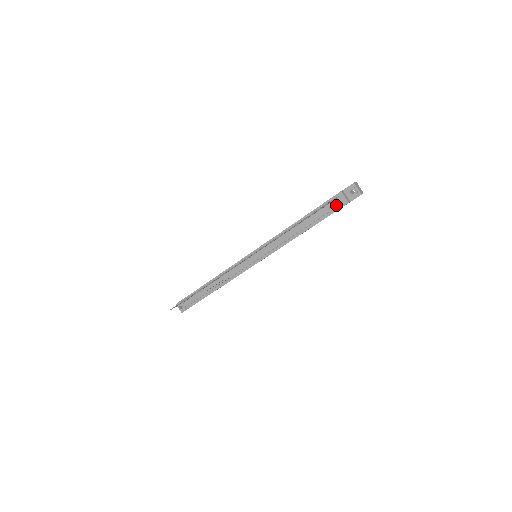
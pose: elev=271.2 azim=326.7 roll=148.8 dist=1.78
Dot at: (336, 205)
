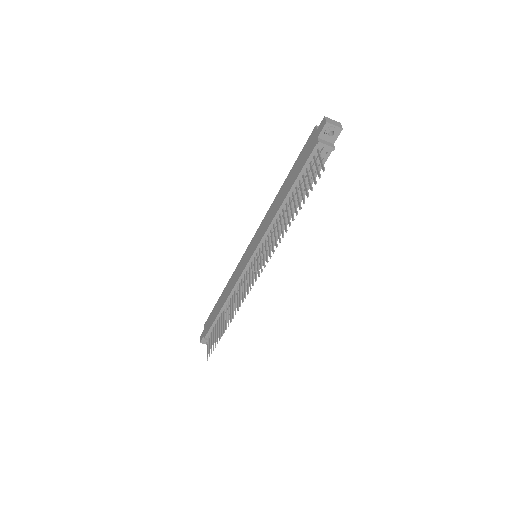
Dot at: occluded
